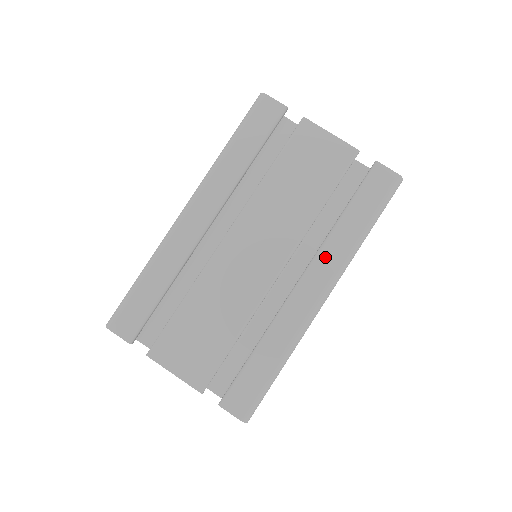
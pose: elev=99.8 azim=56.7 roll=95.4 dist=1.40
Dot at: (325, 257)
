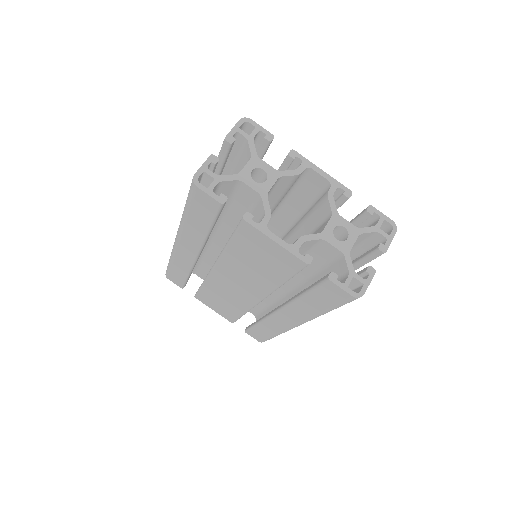
Dot at: (292, 311)
